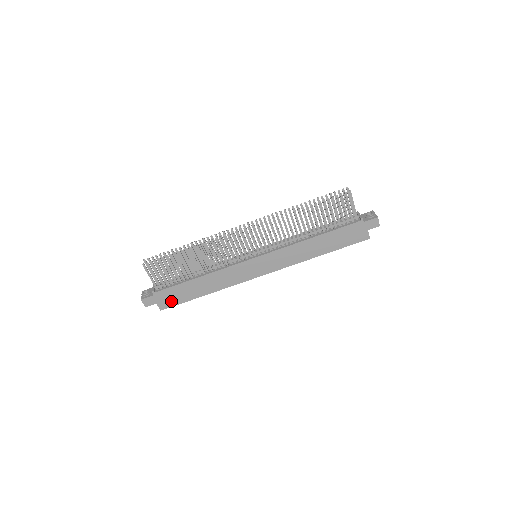
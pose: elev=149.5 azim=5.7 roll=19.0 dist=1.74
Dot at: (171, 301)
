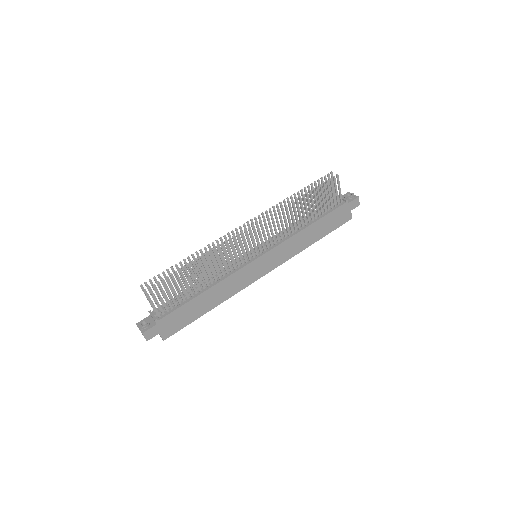
Dot at: (175, 326)
